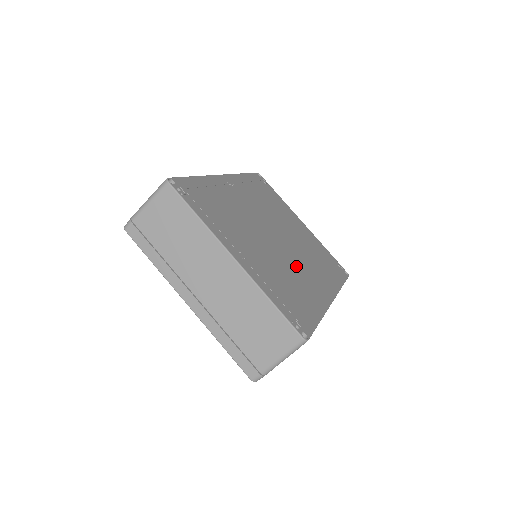
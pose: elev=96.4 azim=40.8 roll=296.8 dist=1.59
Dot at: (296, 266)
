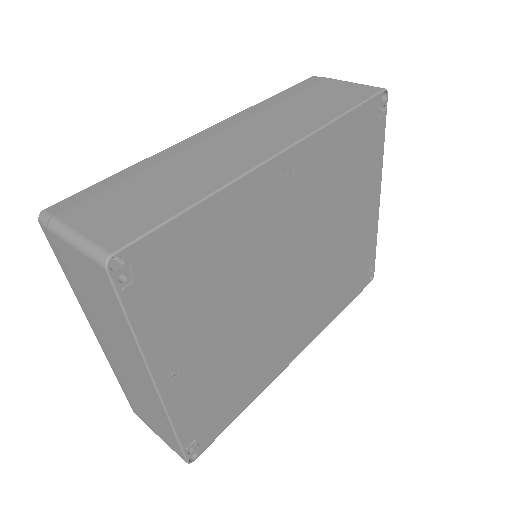
Dot at: (280, 324)
